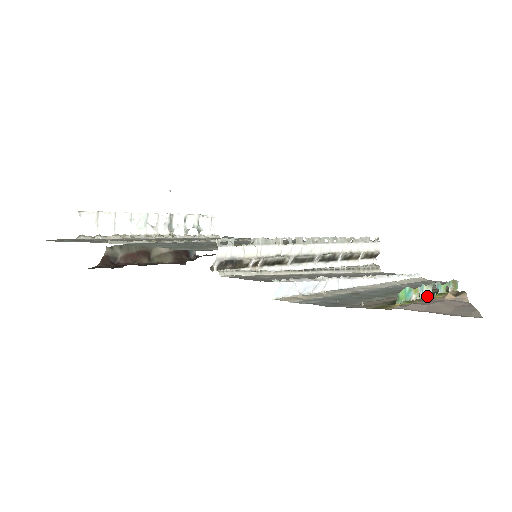
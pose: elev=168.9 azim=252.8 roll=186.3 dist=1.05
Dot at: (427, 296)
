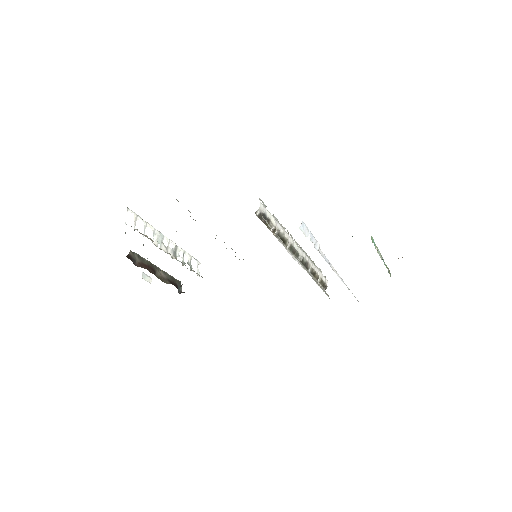
Dot at: (381, 258)
